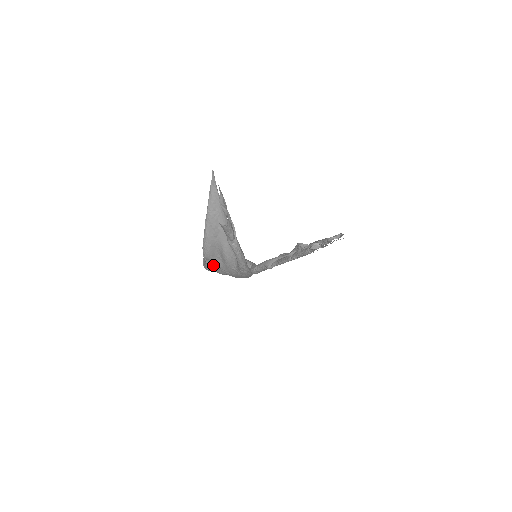
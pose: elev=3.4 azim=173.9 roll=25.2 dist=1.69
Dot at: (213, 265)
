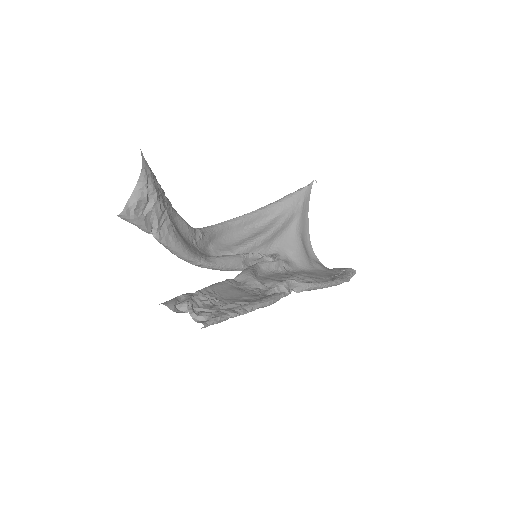
Dot at: occluded
